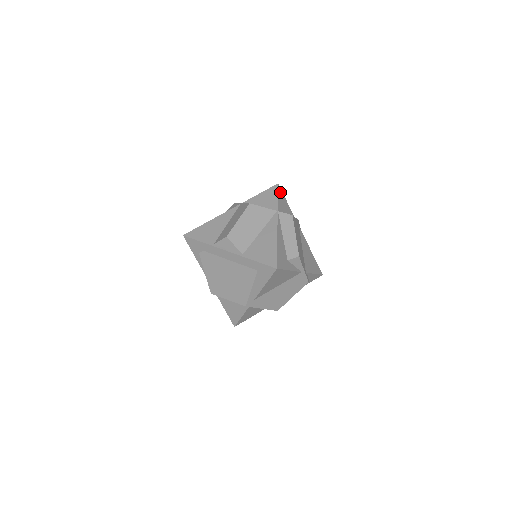
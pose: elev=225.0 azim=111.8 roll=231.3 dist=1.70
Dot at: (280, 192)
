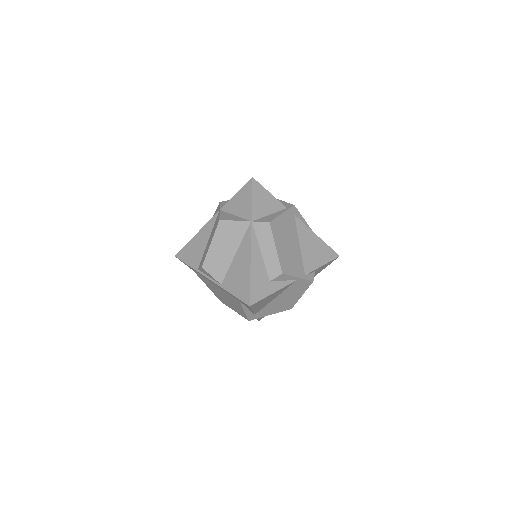
Dot at: (257, 188)
